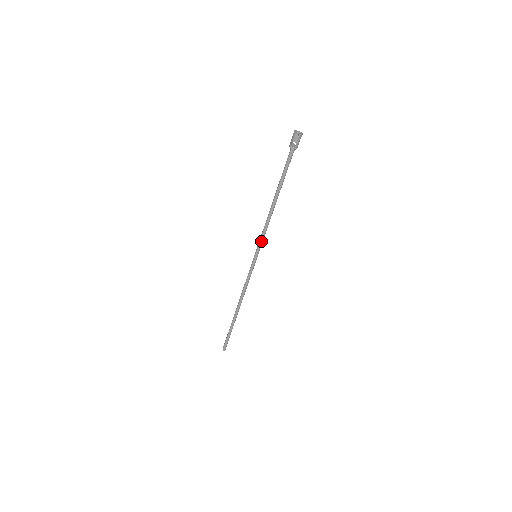
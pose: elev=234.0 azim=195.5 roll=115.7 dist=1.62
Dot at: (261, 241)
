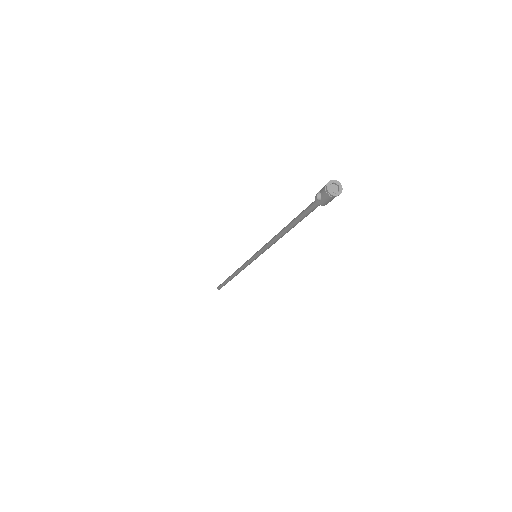
Dot at: (262, 250)
